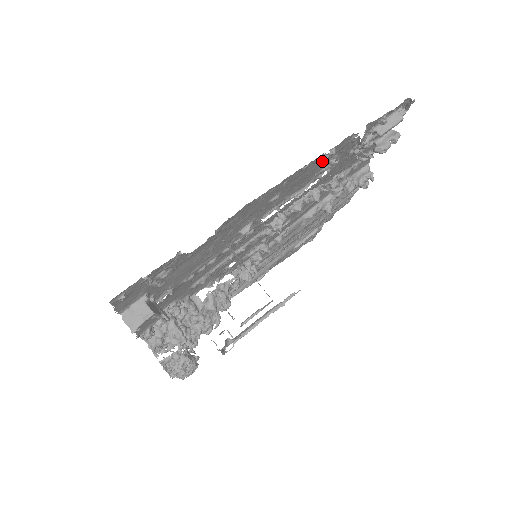
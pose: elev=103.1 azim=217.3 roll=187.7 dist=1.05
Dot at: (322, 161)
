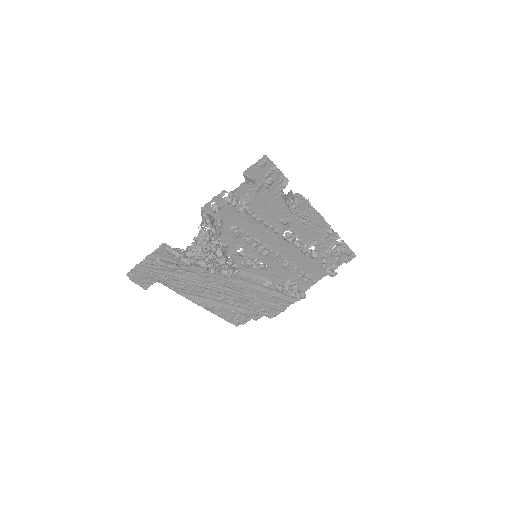
Dot at: (323, 233)
